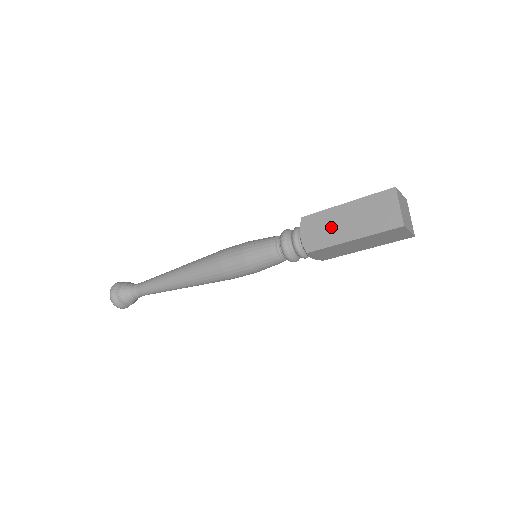
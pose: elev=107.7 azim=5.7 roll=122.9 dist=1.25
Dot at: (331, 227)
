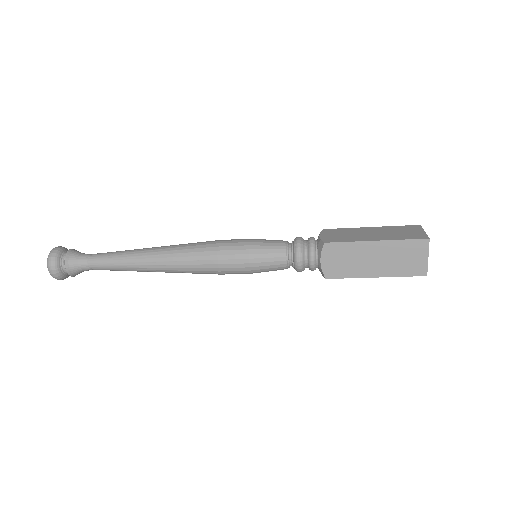
Dot at: (356, 261)
